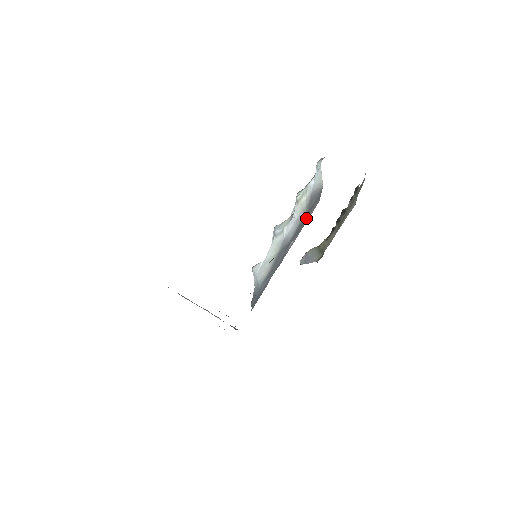
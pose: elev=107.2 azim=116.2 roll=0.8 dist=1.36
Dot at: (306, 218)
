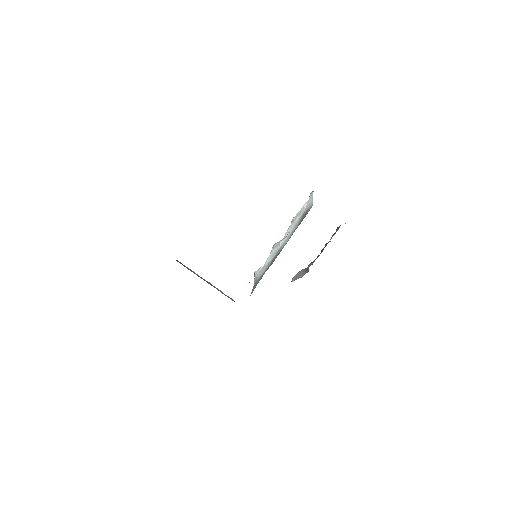
Dot at: (297, 227)
